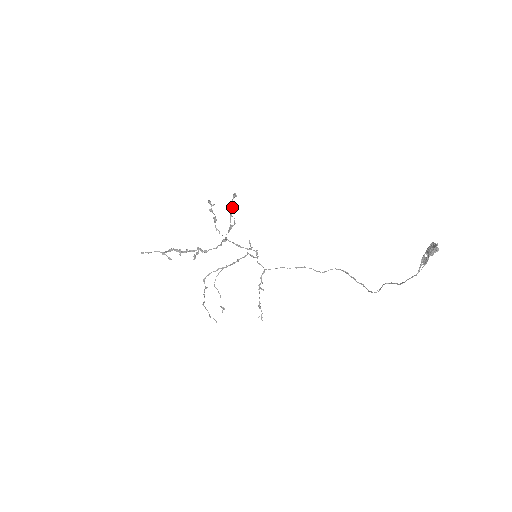
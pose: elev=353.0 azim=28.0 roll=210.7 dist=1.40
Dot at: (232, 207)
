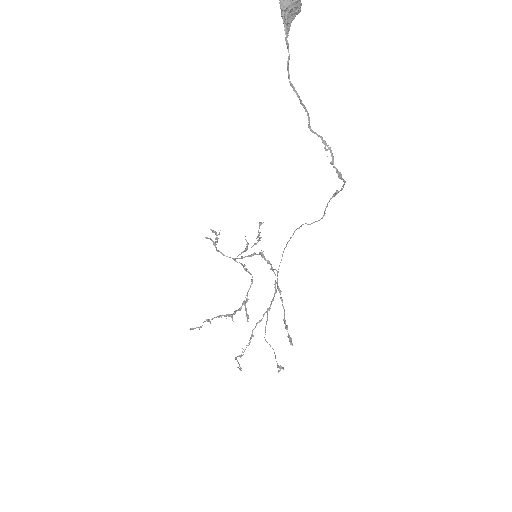
Dot at: (258, 236)
